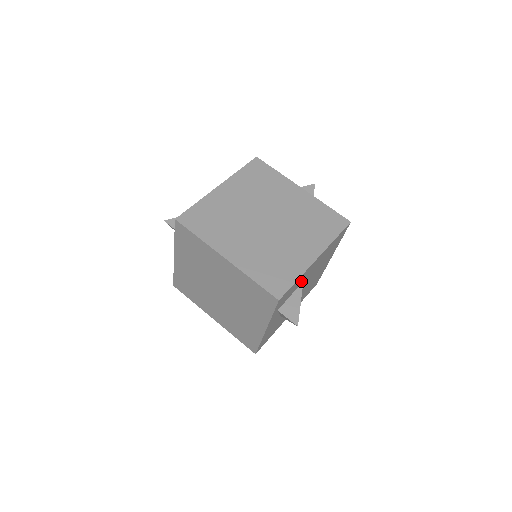
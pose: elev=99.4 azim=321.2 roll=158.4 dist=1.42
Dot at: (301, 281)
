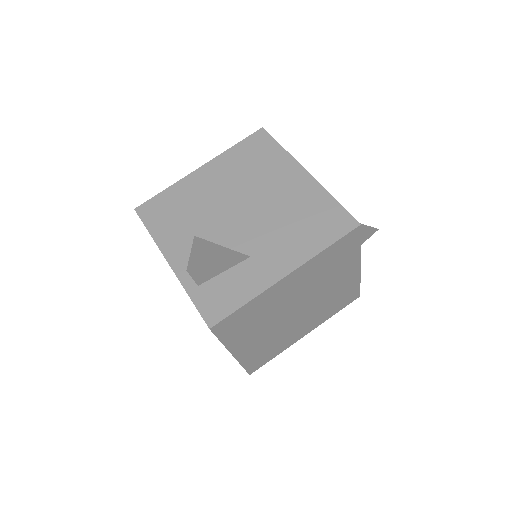
Dot at: occluded
